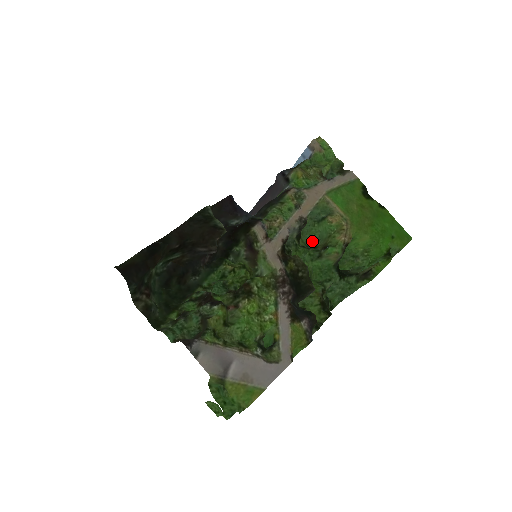
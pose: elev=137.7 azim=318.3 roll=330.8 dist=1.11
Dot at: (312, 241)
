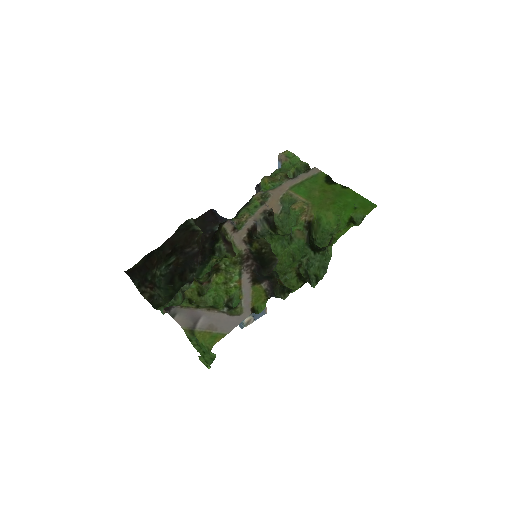
Dot at: occluded
